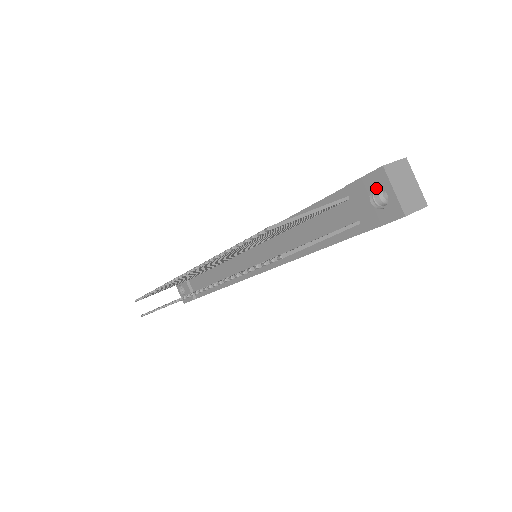
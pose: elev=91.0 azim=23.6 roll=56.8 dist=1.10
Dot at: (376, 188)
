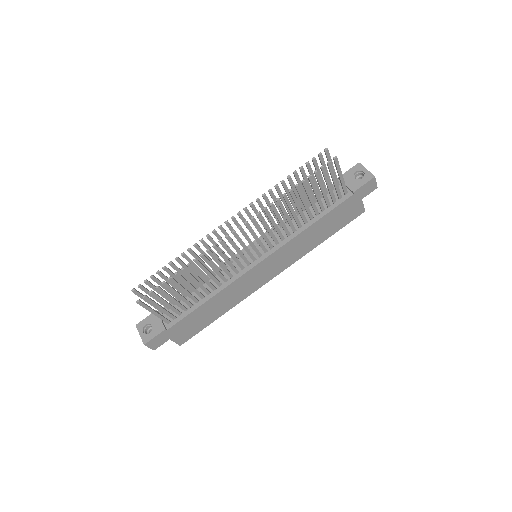
Dot at: (356, 174)
